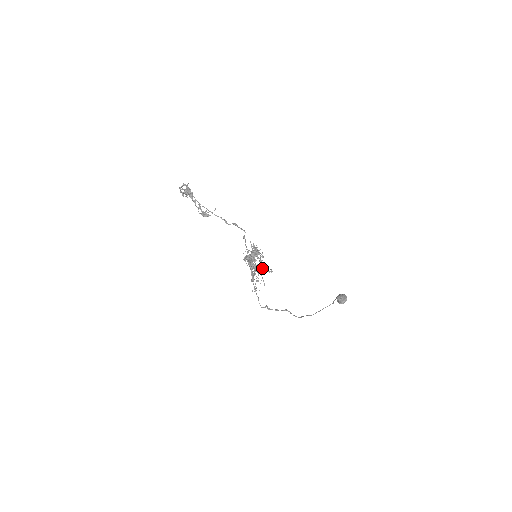
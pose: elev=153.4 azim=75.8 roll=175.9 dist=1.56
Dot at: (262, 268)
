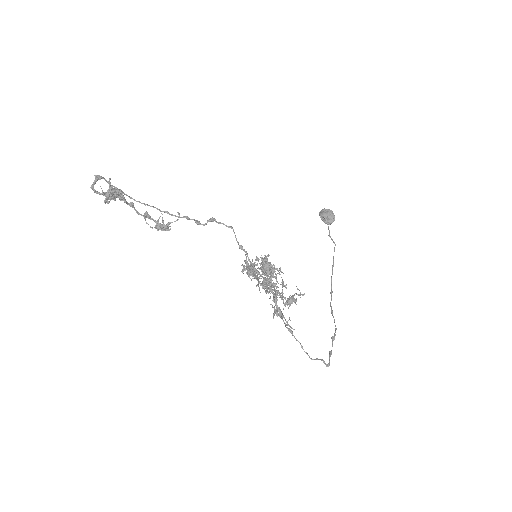
Dot at: (292, 298)
